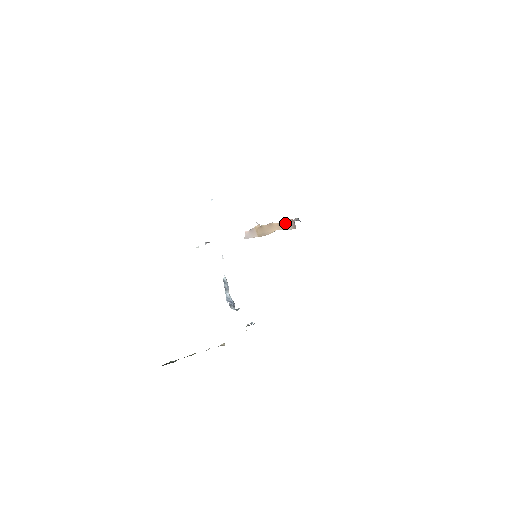
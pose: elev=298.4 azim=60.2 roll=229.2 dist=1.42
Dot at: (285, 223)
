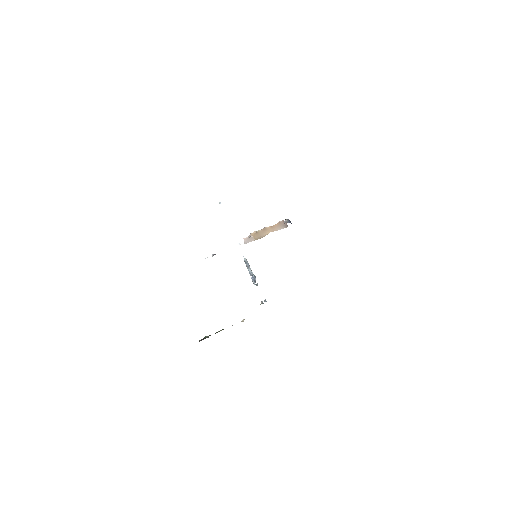
Dot at: (277, 225)
